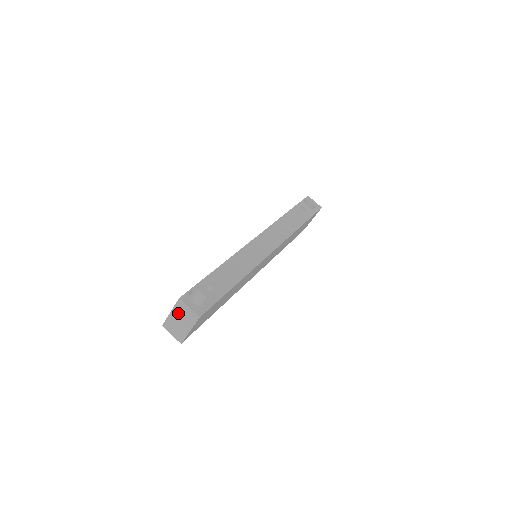
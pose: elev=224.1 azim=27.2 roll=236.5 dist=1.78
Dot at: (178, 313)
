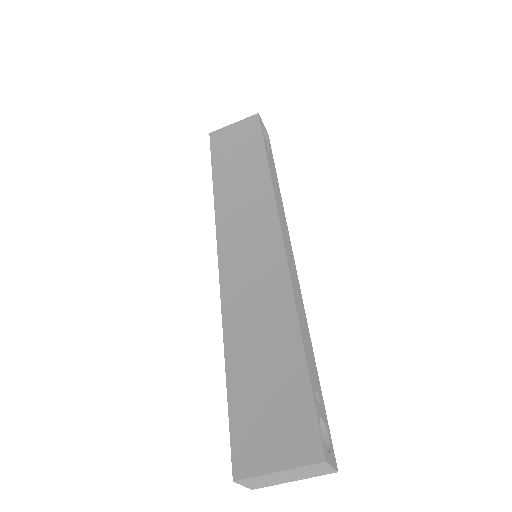
Dot at: (297, 472)
